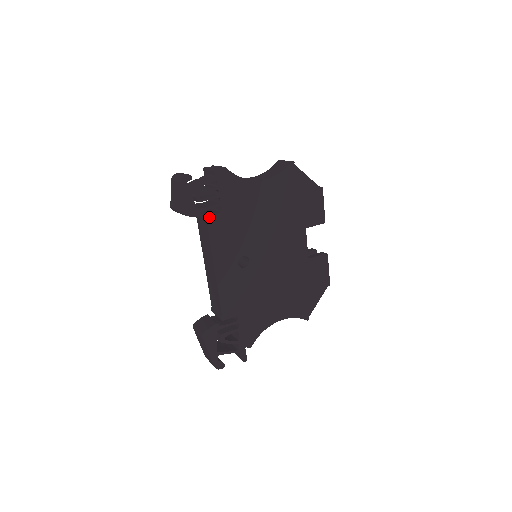
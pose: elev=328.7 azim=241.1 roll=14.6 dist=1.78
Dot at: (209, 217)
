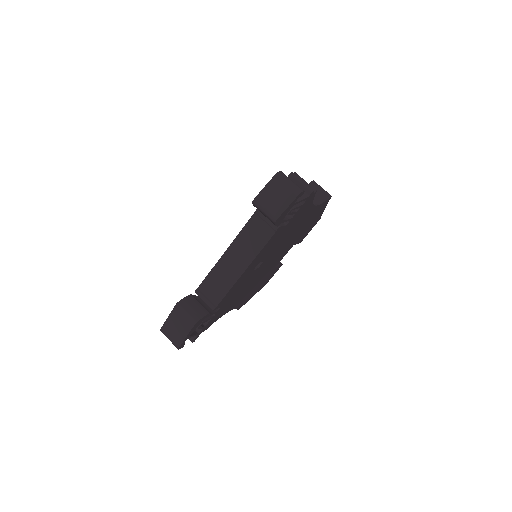
Dot at: (280, 228)
